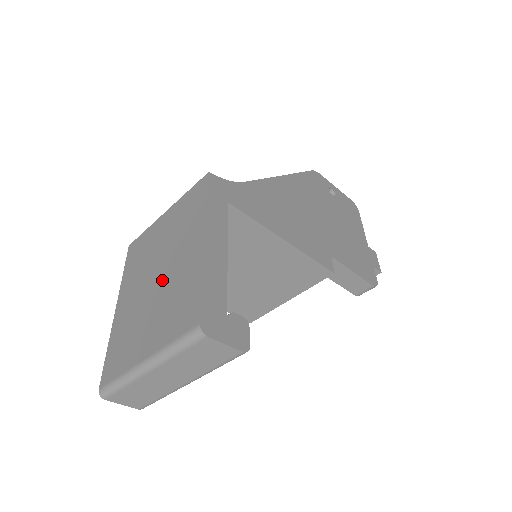
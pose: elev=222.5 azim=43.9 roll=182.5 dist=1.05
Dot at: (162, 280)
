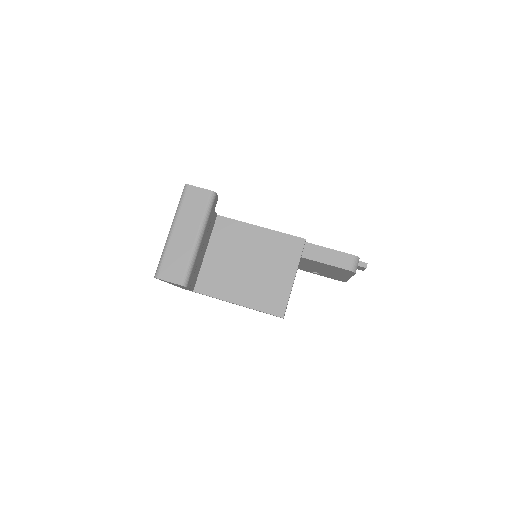
Dot at: occluded
